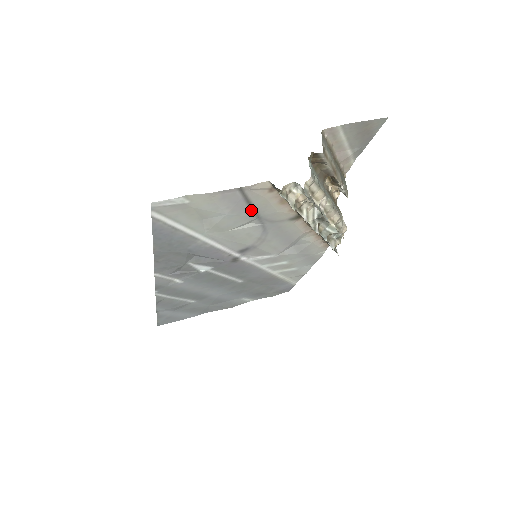
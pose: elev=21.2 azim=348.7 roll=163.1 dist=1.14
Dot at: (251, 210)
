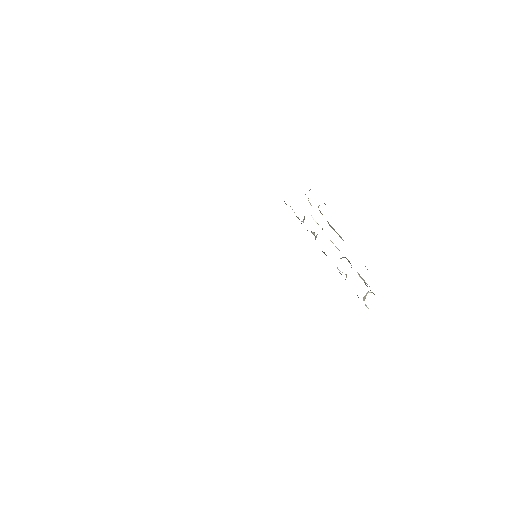
Dot at: occluded
